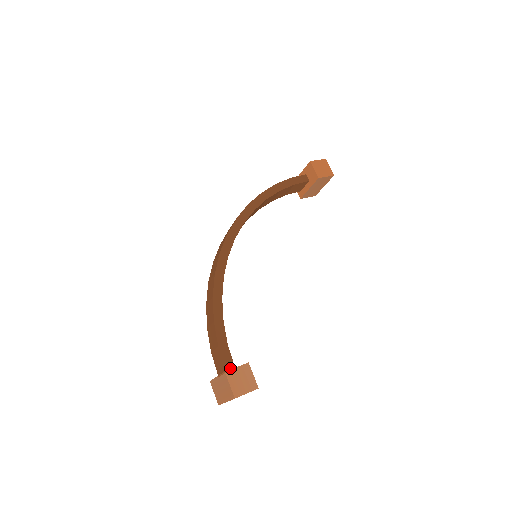
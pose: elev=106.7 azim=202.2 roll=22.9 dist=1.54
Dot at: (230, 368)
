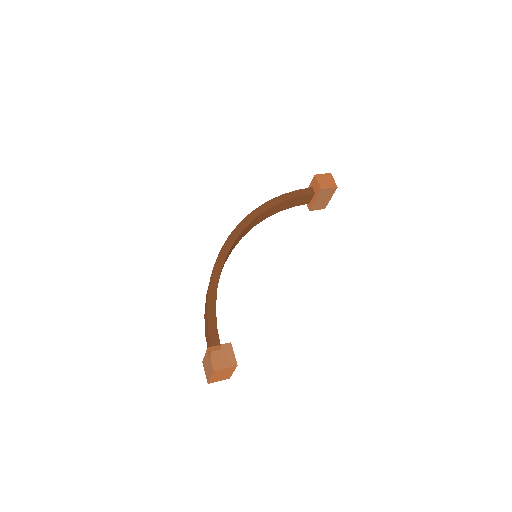
Dot at: occluded
